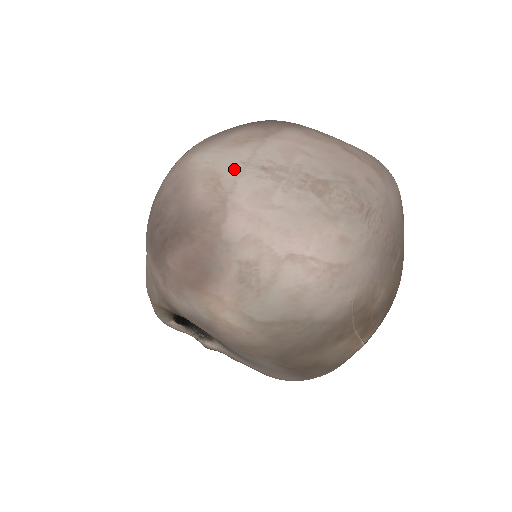
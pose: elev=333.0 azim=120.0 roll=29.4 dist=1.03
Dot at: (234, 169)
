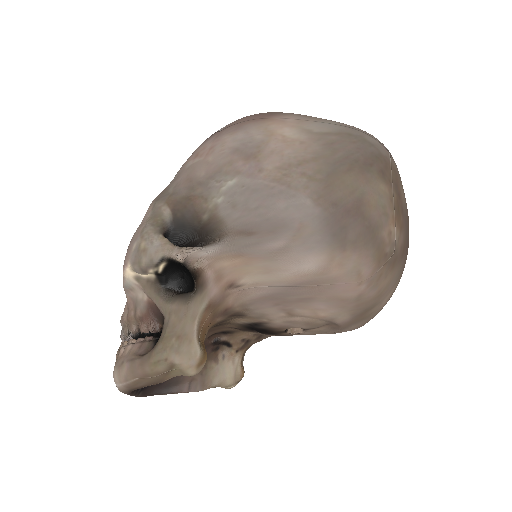
Dot at: occluded
